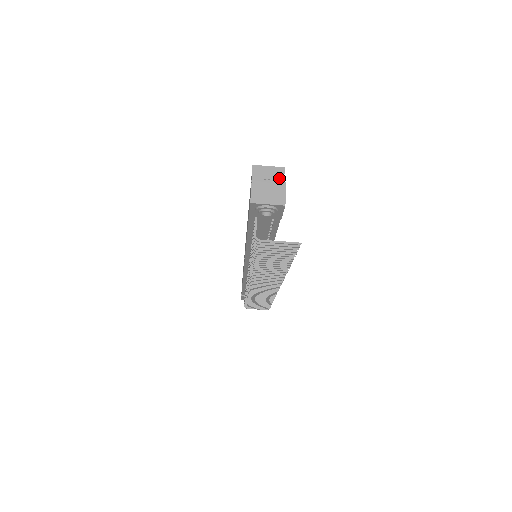
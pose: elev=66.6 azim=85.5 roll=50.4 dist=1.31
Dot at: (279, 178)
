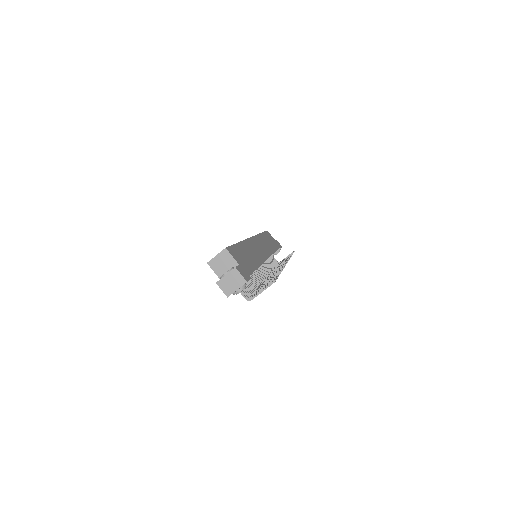
Dot at: (228, 258)
